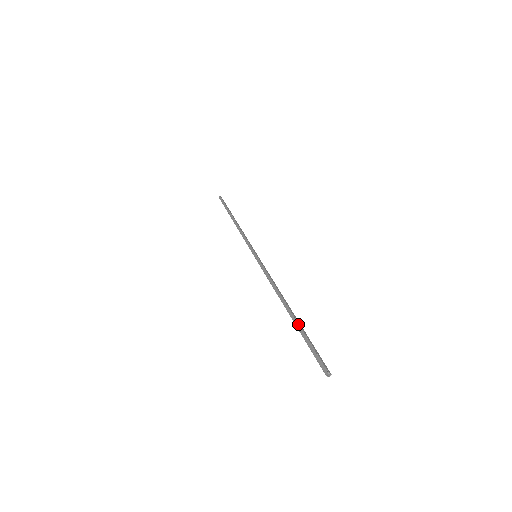
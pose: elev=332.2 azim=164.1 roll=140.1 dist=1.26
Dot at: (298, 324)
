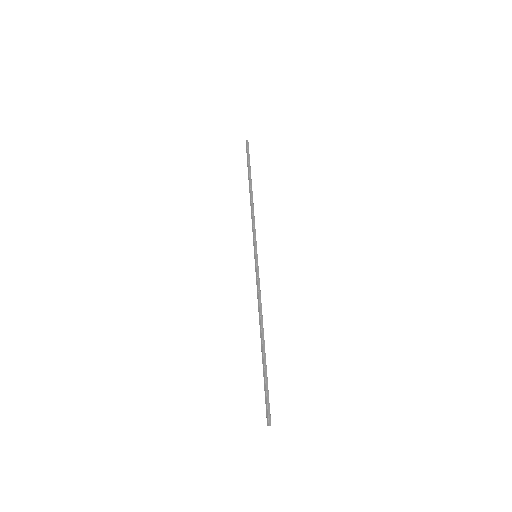
Dot at: (263, 363)
